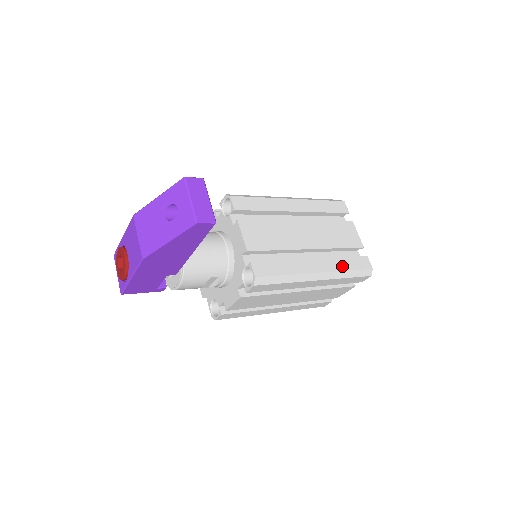
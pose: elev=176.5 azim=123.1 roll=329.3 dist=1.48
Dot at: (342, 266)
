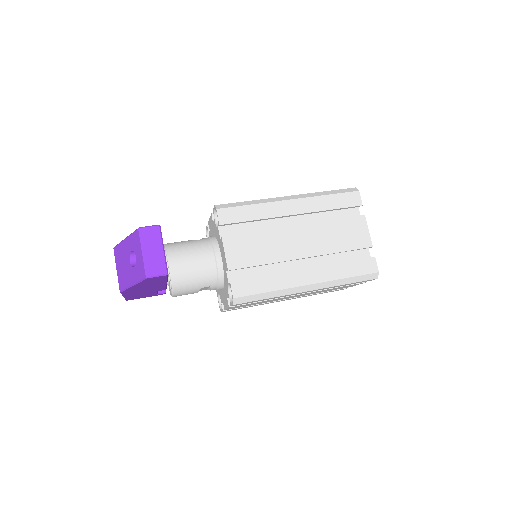
Dot at: (339, 273)
